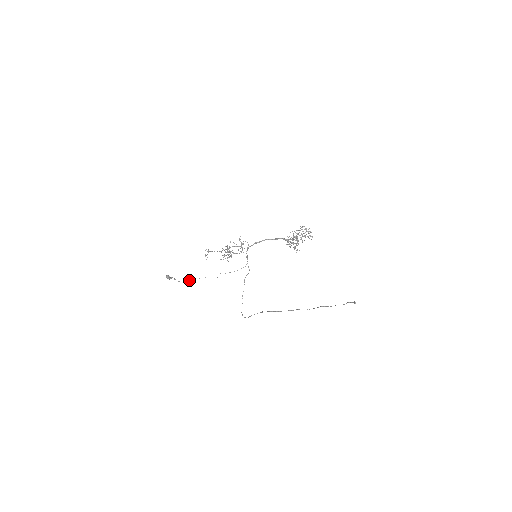
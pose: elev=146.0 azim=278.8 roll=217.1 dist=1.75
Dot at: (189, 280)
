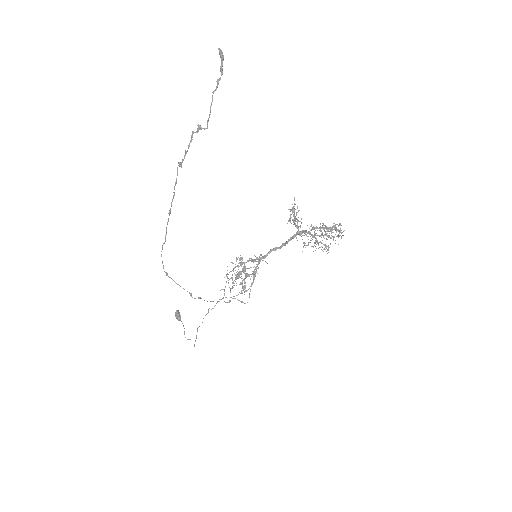
Dot at: occluded
